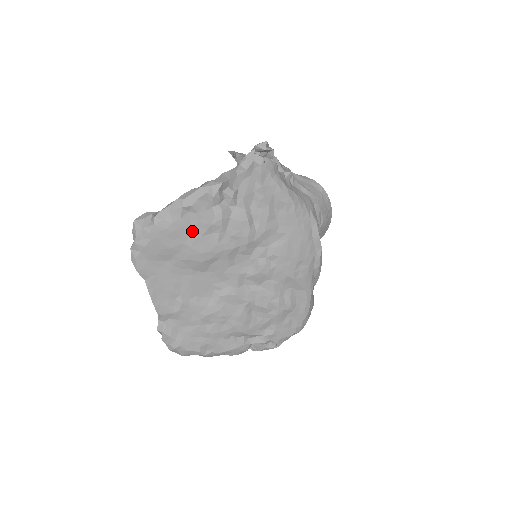
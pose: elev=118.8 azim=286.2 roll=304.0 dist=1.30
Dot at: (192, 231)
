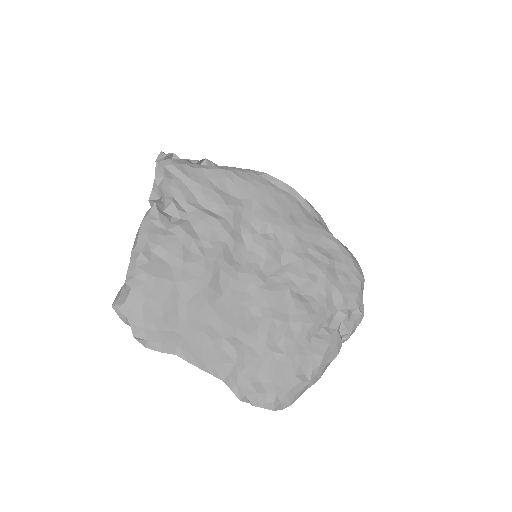
Dot at: (171, 265)
